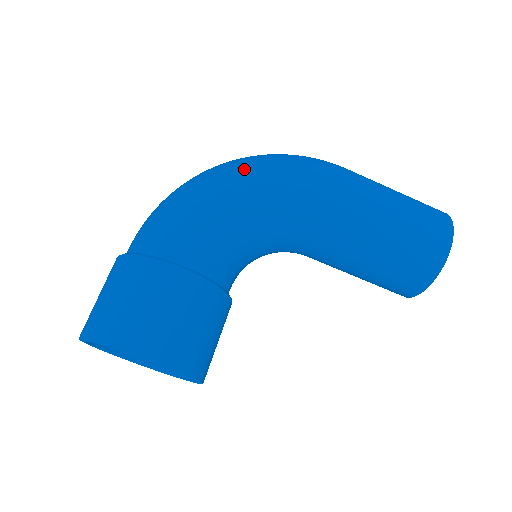
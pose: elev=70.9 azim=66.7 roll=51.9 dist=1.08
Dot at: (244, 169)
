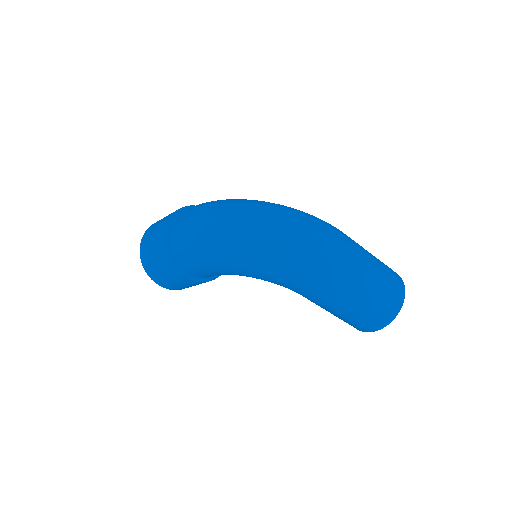
Dot at: (251, 261)
